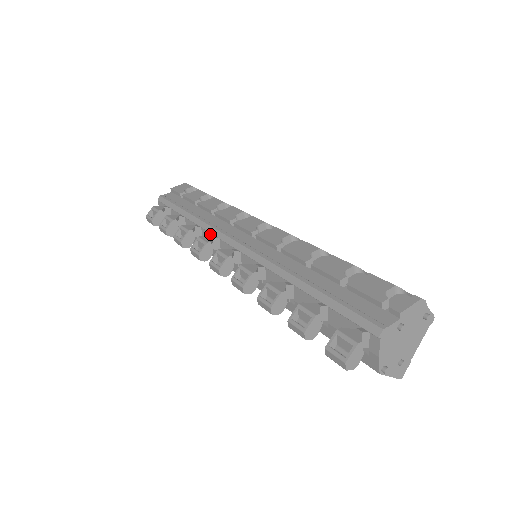
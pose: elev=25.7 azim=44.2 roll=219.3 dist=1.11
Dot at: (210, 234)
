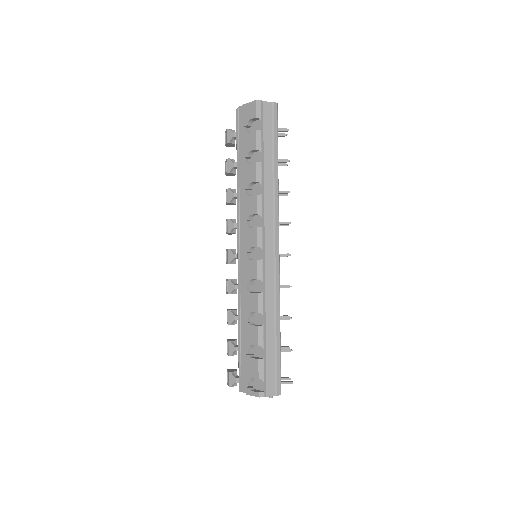
Dot at: occluded
